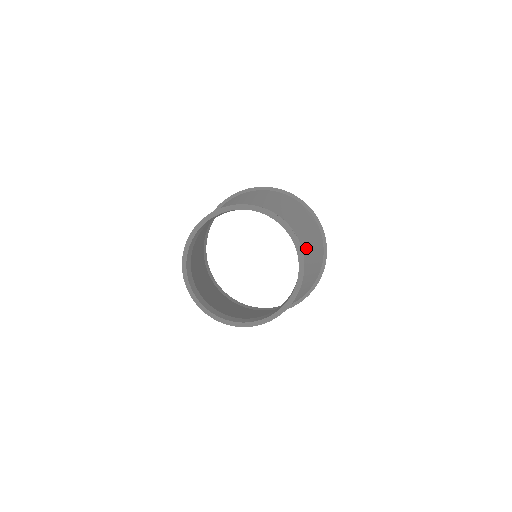
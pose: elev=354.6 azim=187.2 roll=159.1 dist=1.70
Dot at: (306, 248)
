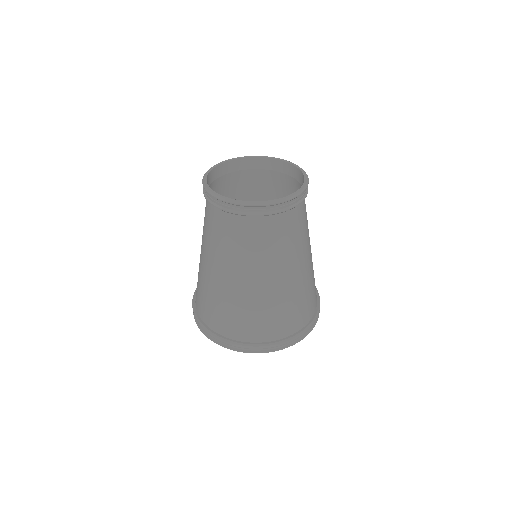
Dot at: occluded
